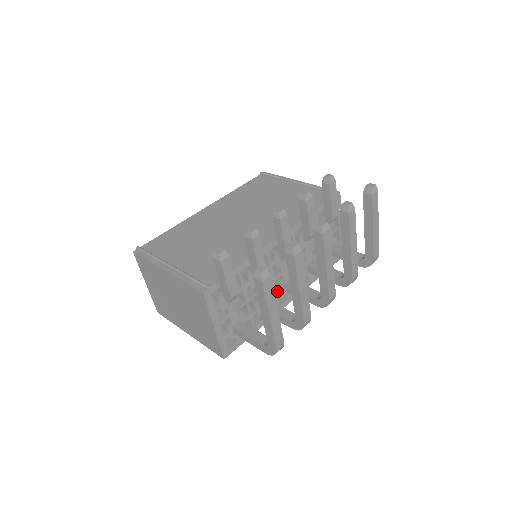
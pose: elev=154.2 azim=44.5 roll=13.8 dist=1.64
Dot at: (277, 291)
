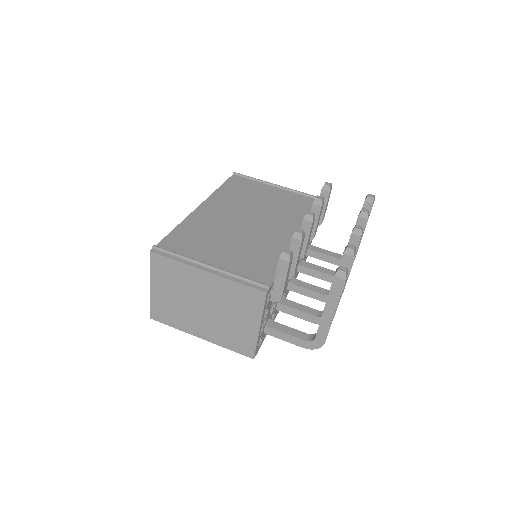
Dot at: occluded
